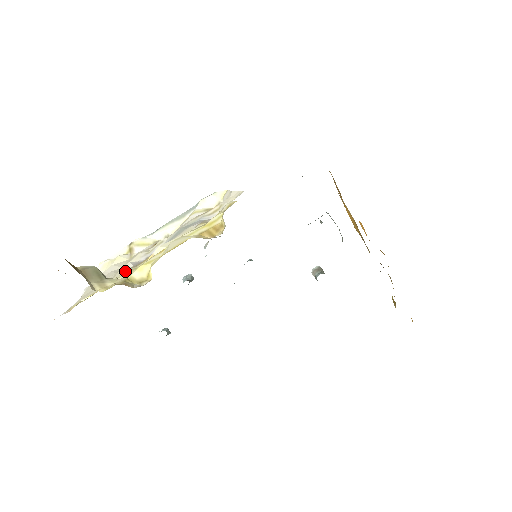
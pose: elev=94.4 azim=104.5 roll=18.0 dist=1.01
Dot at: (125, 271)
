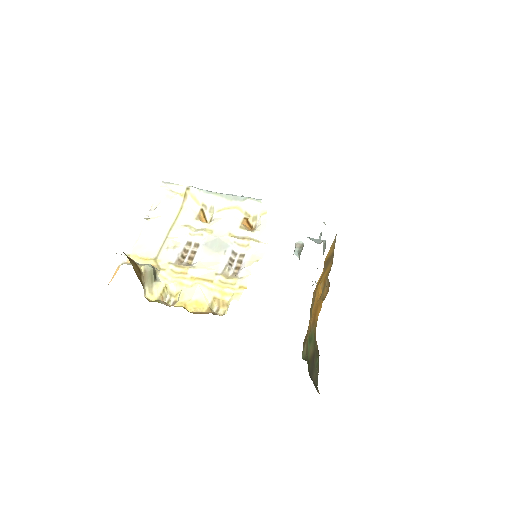
Dot at: (168, 269)
